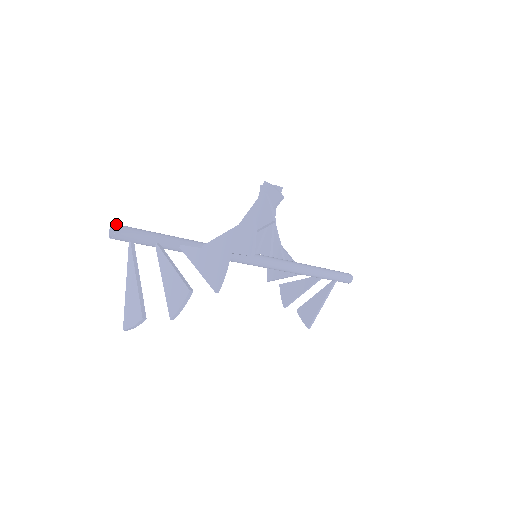
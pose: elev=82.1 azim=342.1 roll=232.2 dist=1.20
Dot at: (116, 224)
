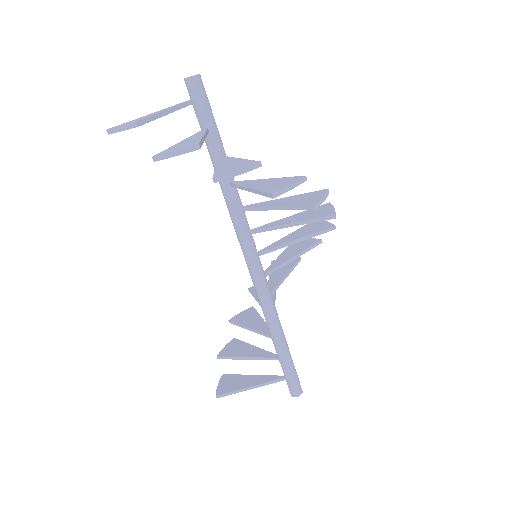
Dot at: occluded
